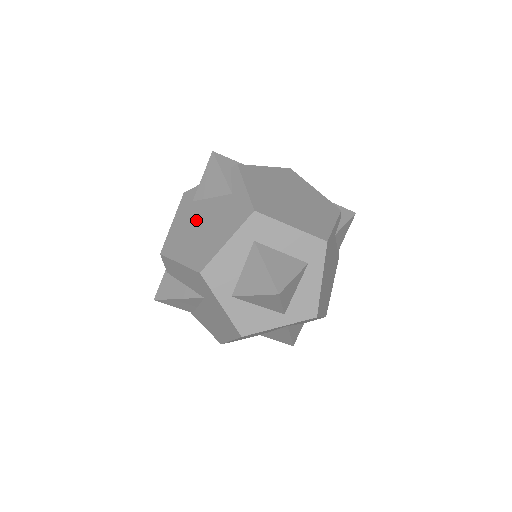
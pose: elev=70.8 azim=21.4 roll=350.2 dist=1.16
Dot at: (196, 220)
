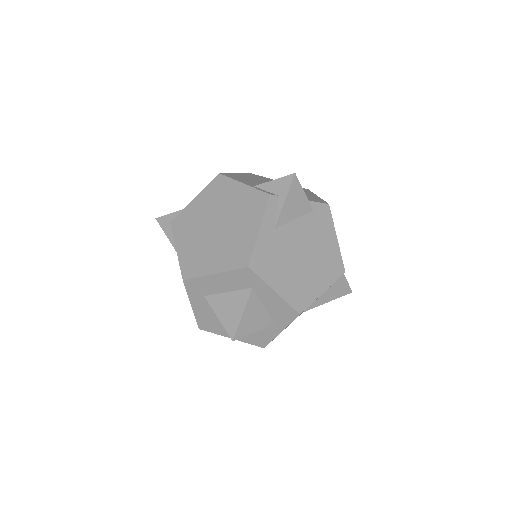
Dot at: occluded
